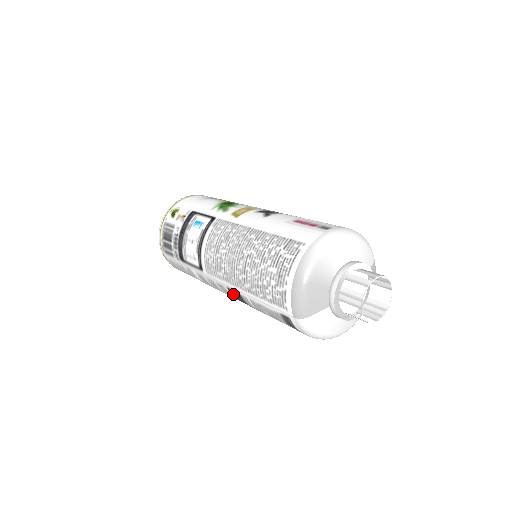
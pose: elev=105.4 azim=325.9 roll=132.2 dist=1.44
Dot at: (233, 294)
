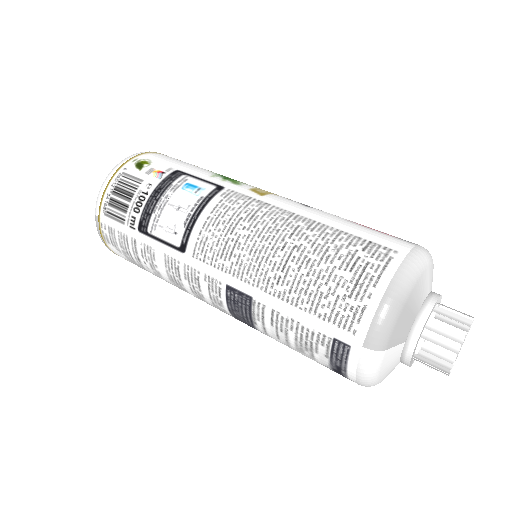
Dot at: (232, 296)
